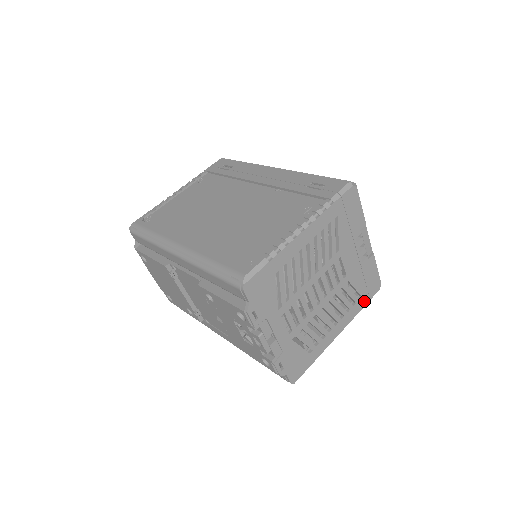
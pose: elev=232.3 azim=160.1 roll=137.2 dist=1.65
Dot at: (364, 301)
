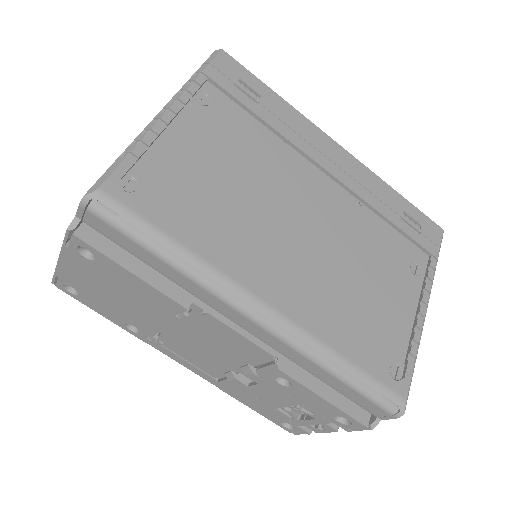
Dot at: occluded
